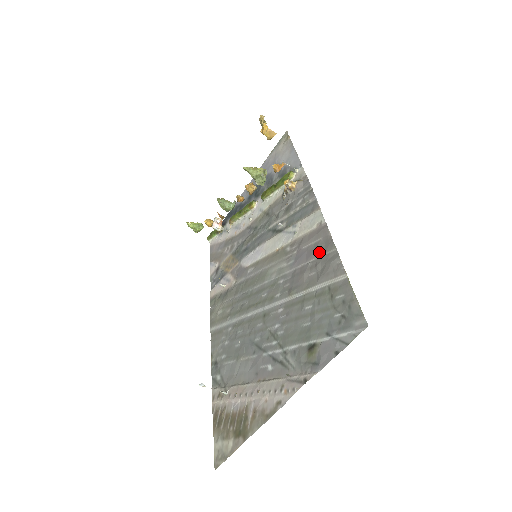
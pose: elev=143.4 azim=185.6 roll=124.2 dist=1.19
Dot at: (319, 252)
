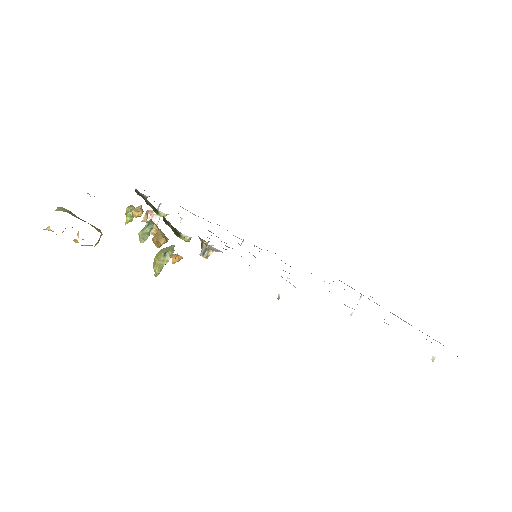
Dot at: occluded
